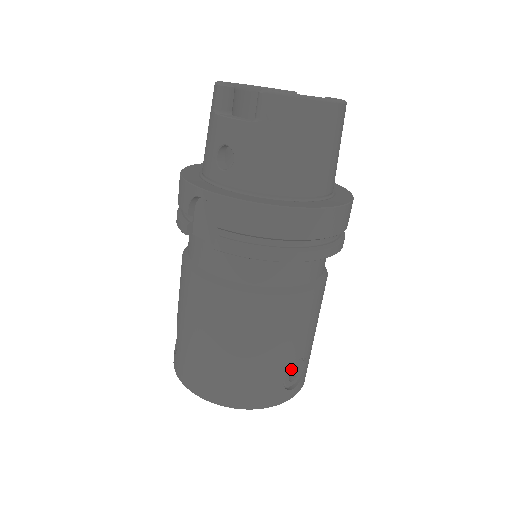
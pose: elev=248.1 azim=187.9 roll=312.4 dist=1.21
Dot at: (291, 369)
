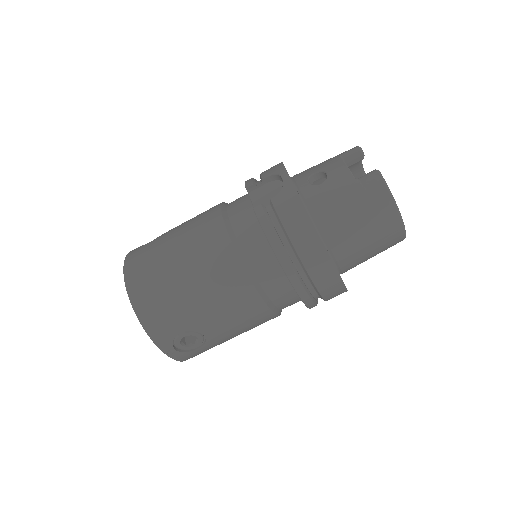
Dot at: (192, 334)
